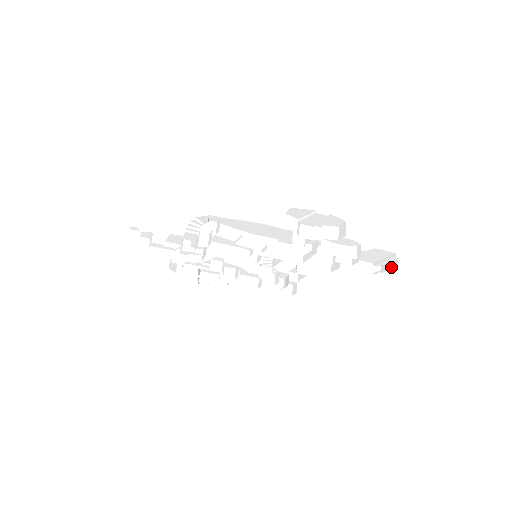
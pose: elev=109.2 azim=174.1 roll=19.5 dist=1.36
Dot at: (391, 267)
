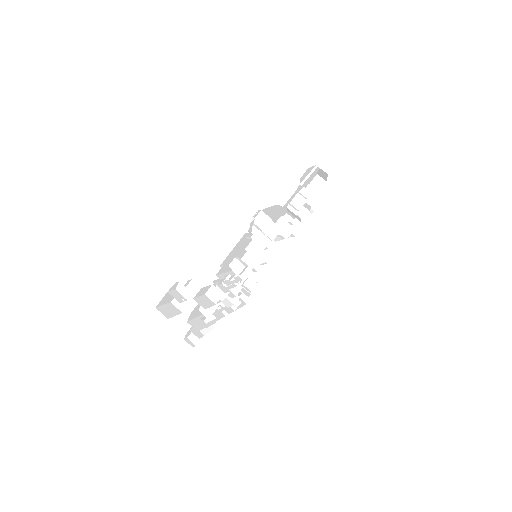
Dot at: (305, 220)
